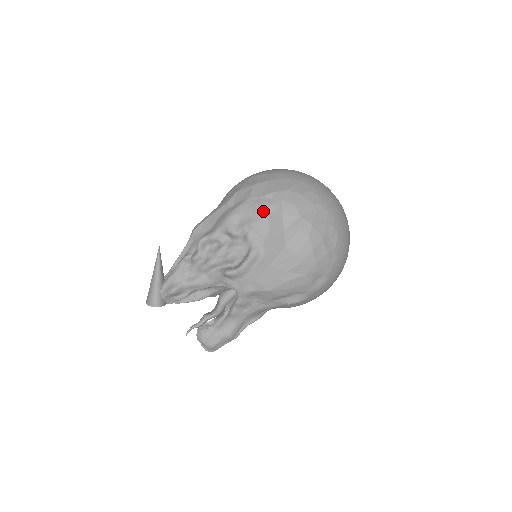
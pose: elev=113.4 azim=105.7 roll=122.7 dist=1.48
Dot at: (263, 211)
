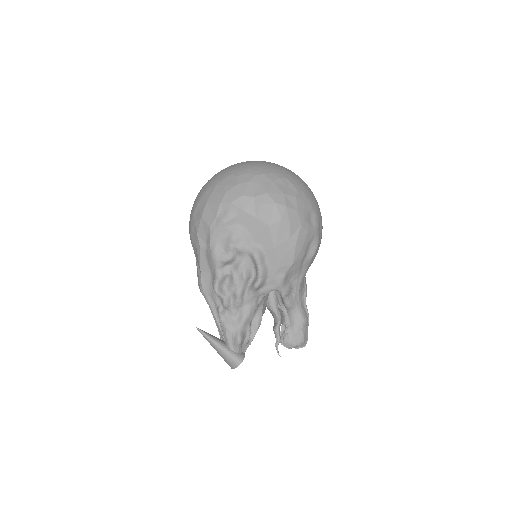
Dot at: (228, 223)
